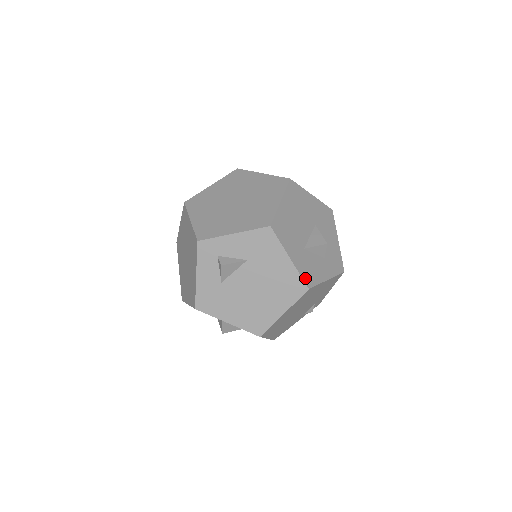
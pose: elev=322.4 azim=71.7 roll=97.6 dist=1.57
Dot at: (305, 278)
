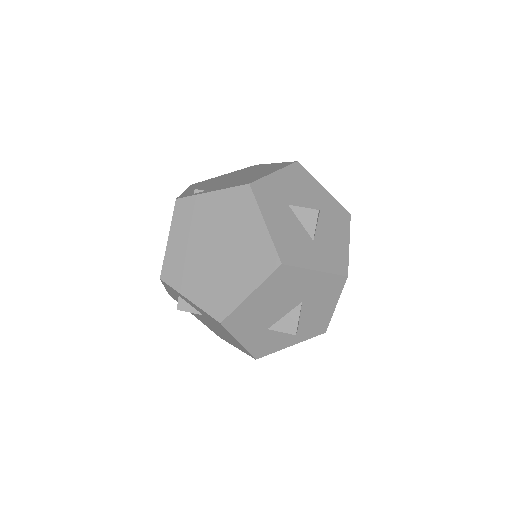
Dot at: (255, 352)
